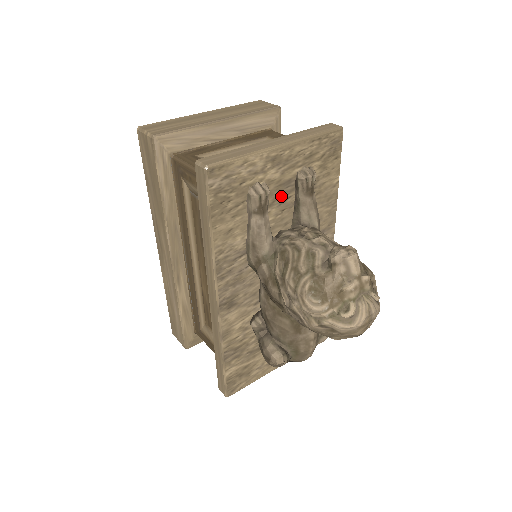
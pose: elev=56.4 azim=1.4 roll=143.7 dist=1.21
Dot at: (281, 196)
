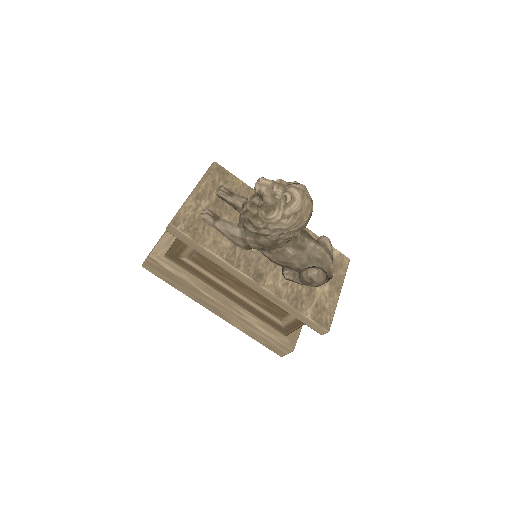
Dot at: (221, 209)
